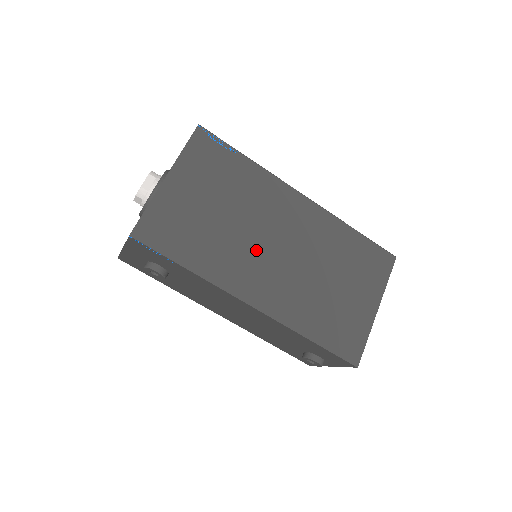
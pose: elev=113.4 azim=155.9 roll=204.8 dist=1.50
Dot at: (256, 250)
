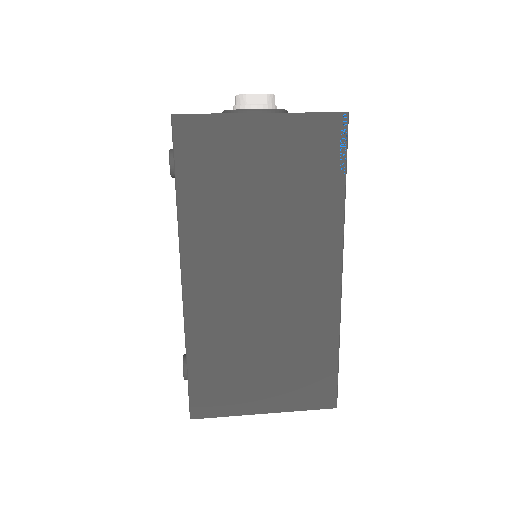
Dot at: (244, 254)
